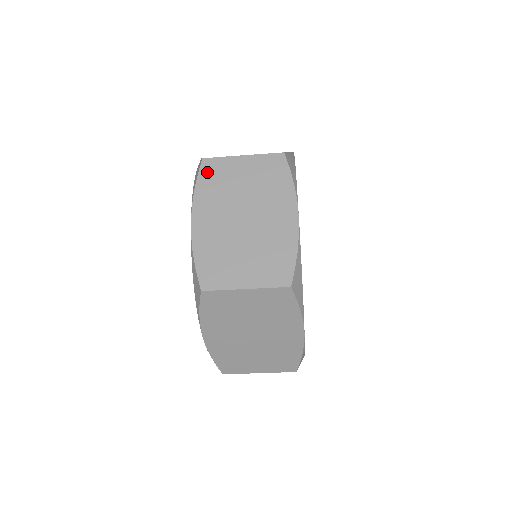
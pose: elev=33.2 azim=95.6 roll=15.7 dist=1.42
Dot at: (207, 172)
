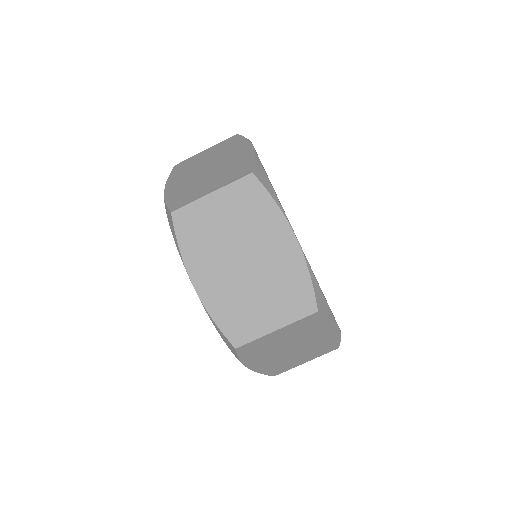
Dot at: occluded
